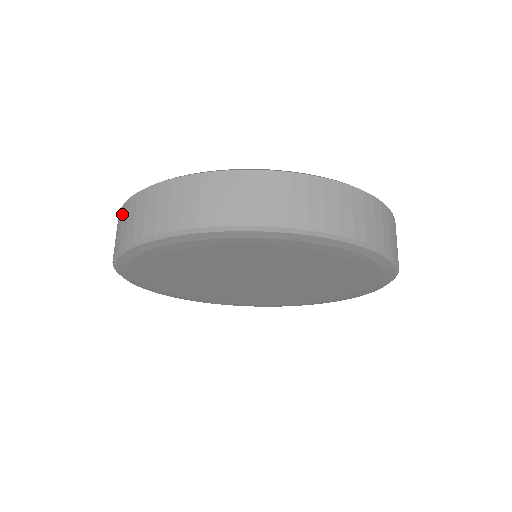
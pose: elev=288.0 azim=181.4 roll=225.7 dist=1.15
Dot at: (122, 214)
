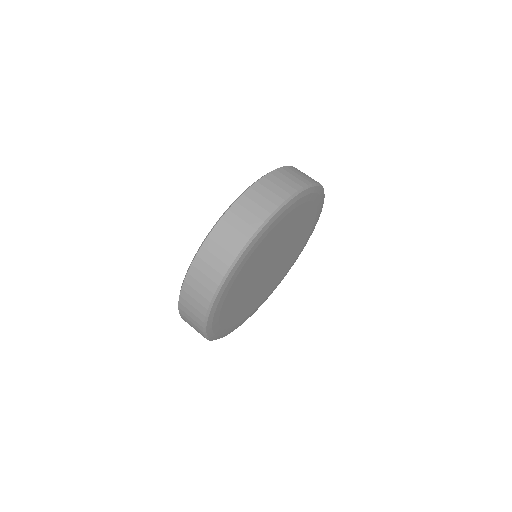
Dot at: (247, 200)
